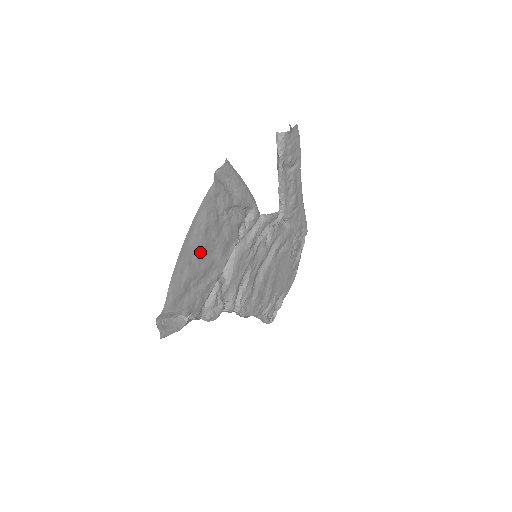
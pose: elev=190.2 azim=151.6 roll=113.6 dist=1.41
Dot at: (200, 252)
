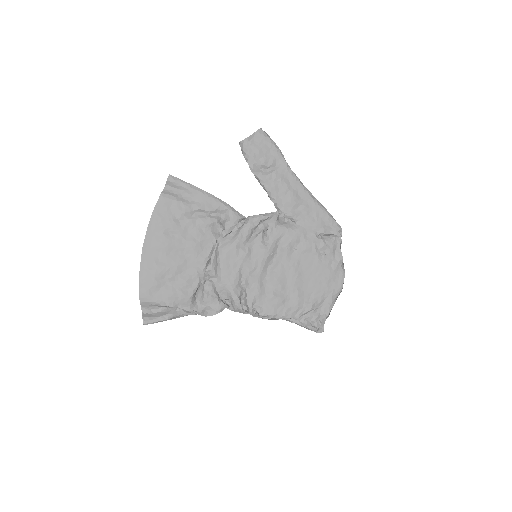
Dot at: (166, 251)
